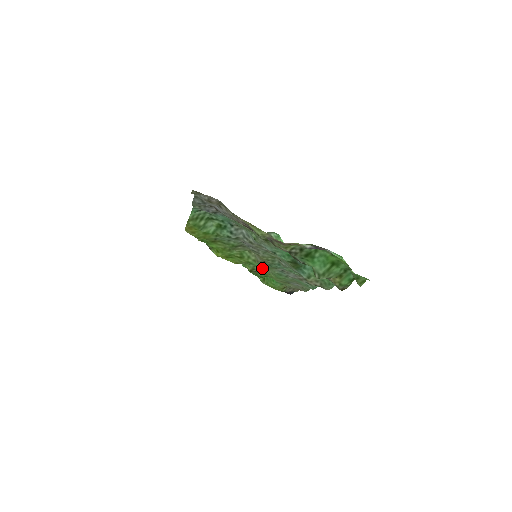
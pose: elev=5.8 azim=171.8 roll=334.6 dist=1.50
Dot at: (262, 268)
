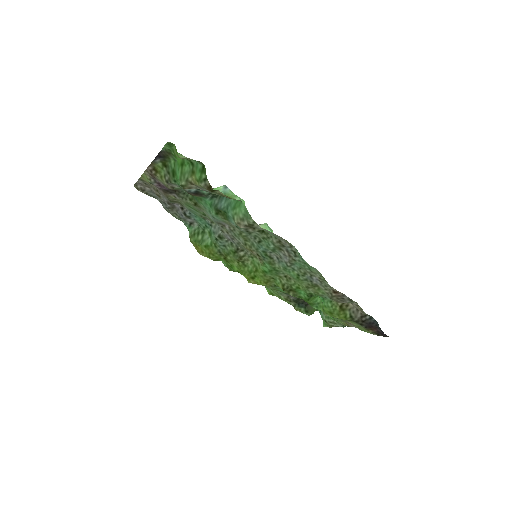
Dot at: (285, 278)
